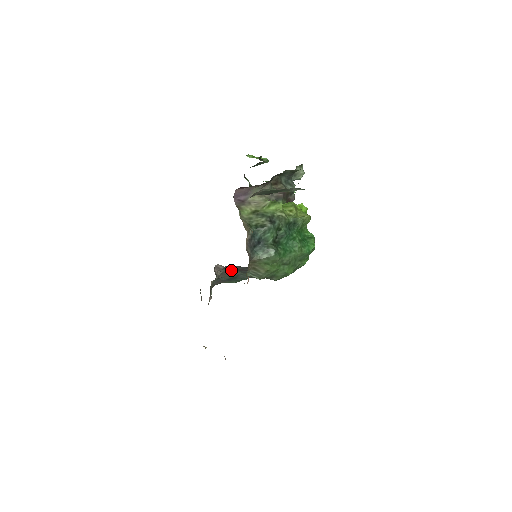
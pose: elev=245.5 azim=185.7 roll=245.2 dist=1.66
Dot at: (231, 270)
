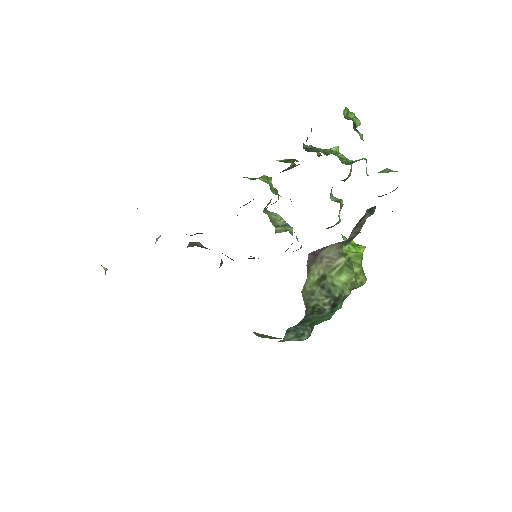
Dot at: (209, 249)
